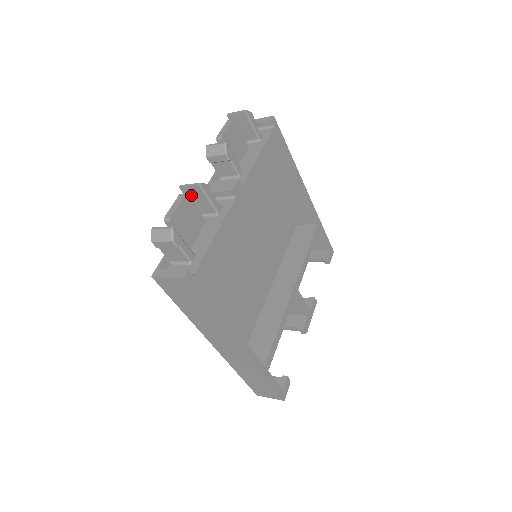
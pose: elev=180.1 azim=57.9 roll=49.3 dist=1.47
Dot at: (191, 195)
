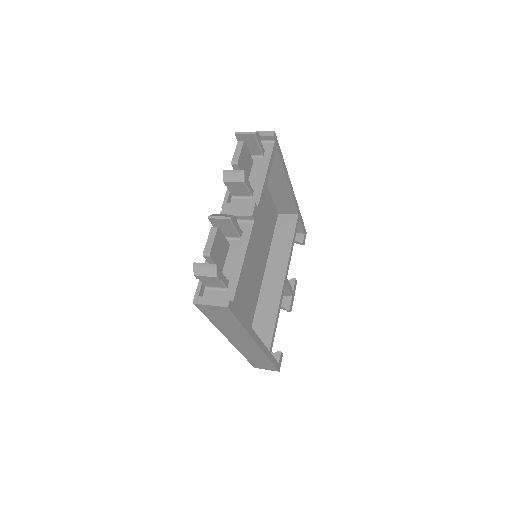
Dot at: (218, 224)
